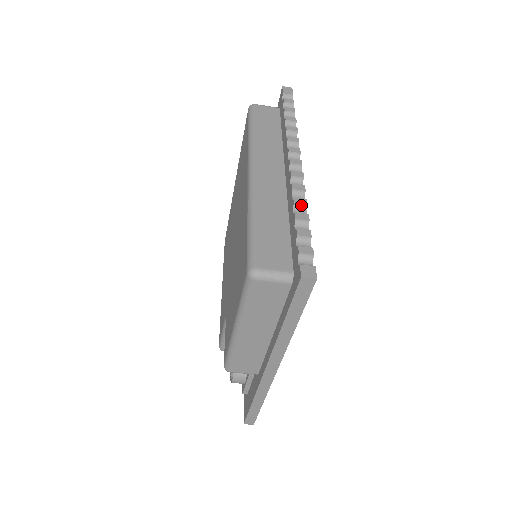
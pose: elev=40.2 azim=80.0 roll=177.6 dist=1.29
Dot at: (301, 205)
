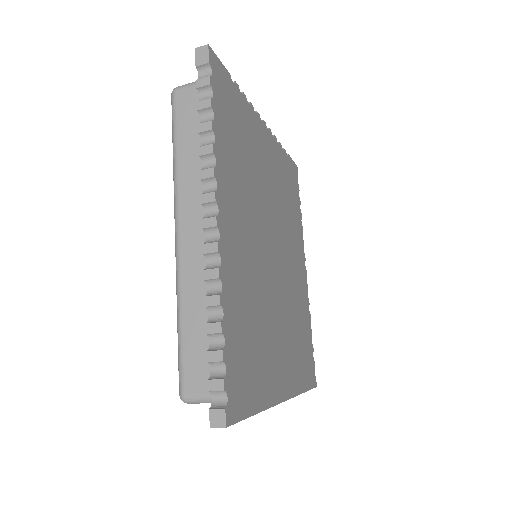
Dot at: (214, 306)
